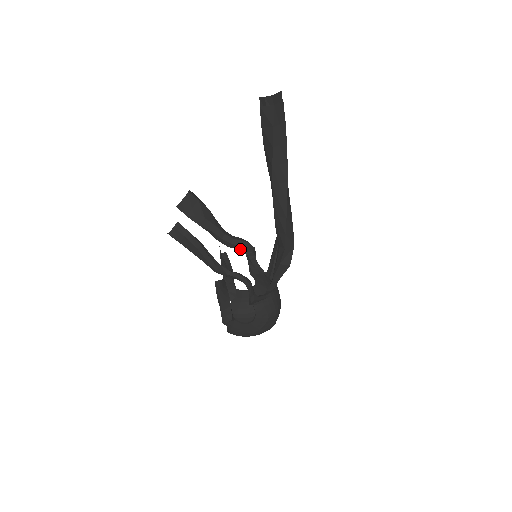
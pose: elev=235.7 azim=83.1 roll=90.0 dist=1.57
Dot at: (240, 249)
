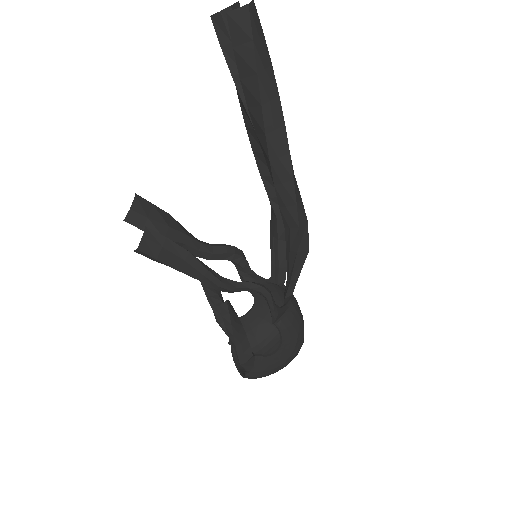
Dot at: (226, 258)
